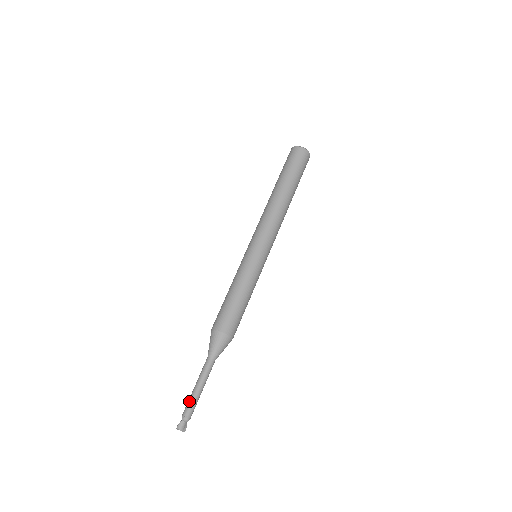
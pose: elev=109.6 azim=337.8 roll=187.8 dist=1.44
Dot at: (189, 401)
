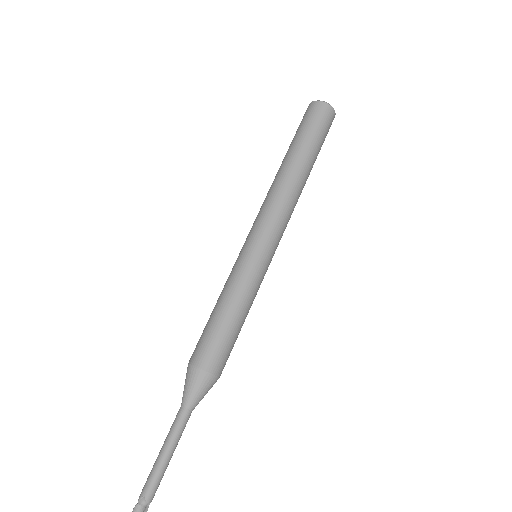
Dot at: (150, 473)
